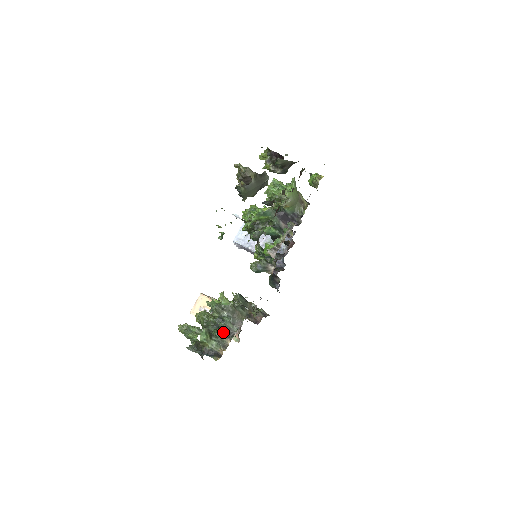
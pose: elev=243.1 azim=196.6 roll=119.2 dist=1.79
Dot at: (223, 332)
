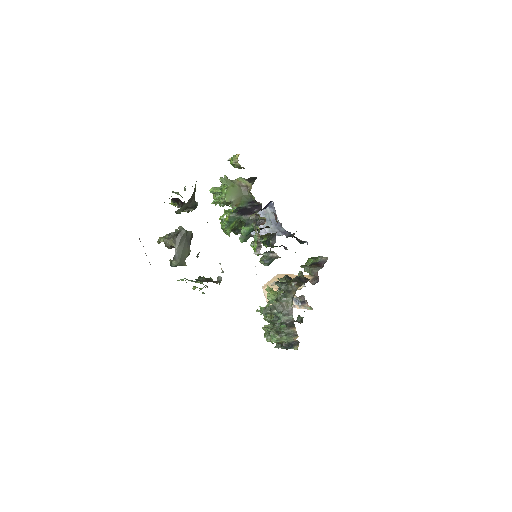
Dot at: (285, 325)
